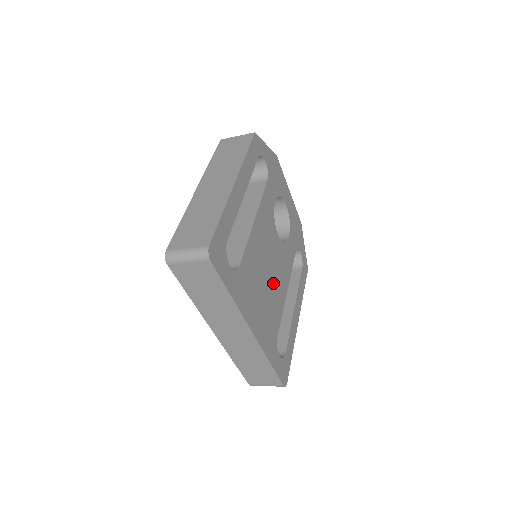
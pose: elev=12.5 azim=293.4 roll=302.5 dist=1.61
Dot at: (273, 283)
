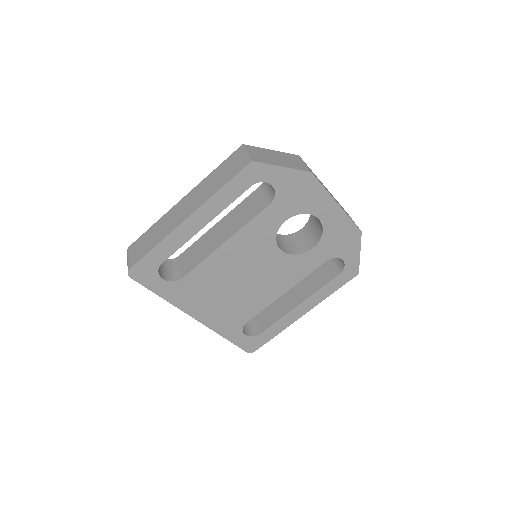
Dot at: (252, 288)
